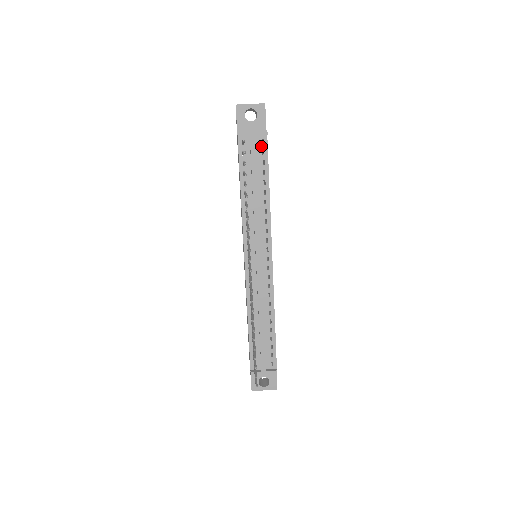
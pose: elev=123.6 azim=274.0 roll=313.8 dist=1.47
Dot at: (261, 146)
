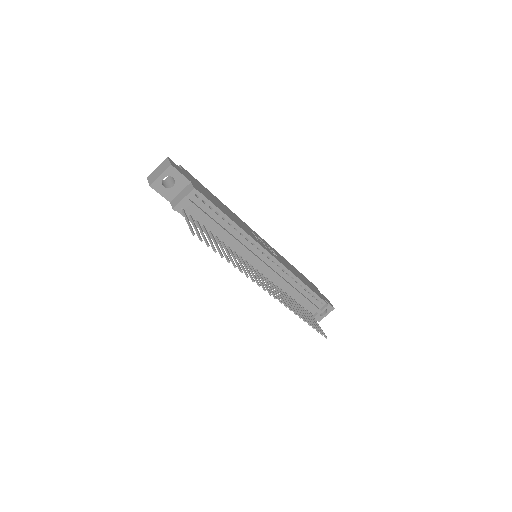
Dot at: (198, 200)
